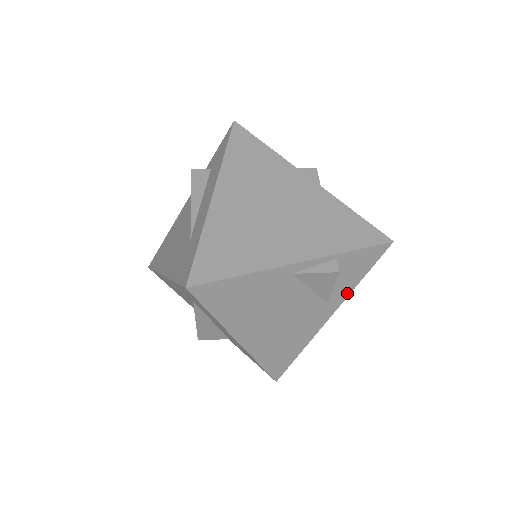
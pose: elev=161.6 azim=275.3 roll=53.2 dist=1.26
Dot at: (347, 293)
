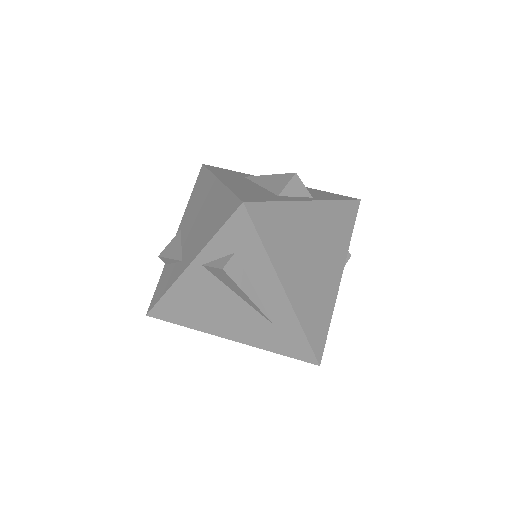
Dot at: occluded
